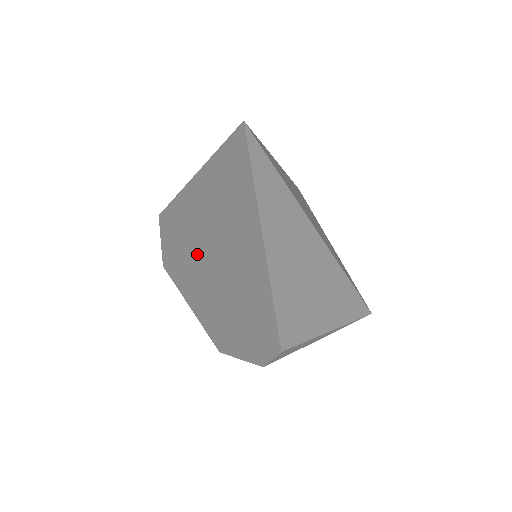
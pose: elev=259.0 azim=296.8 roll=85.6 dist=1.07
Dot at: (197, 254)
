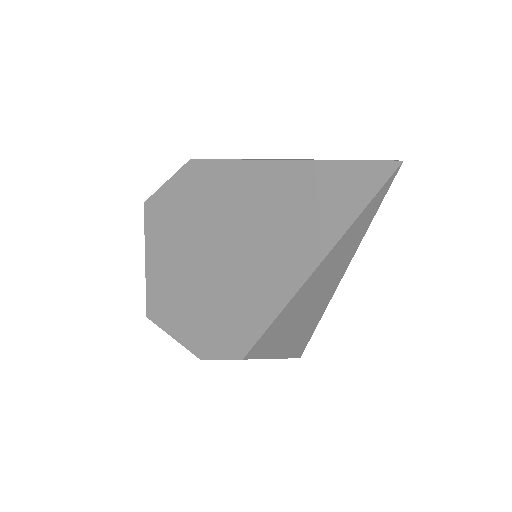
Dot at: (212, 222)
